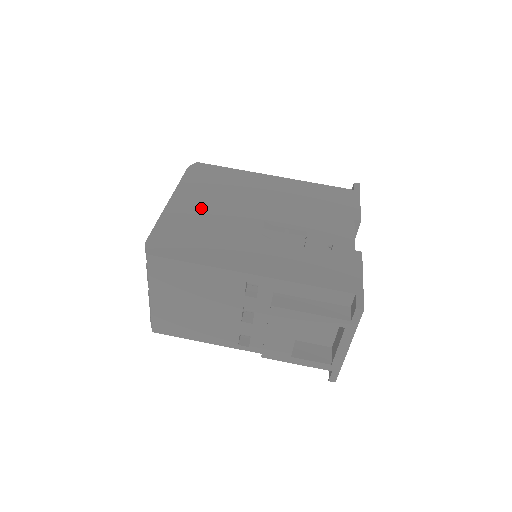
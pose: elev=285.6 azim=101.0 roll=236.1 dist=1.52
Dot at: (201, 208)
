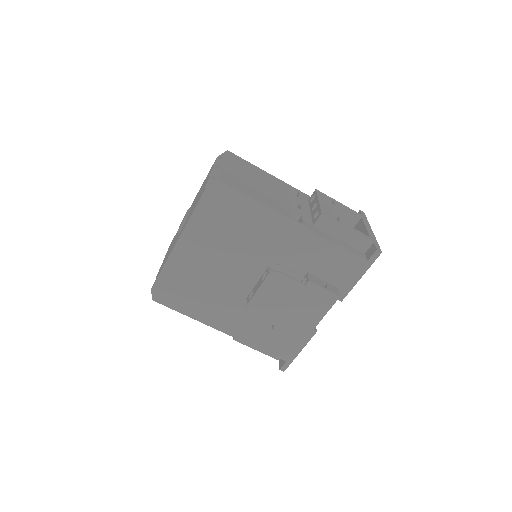
Dot at: (204, 258)
